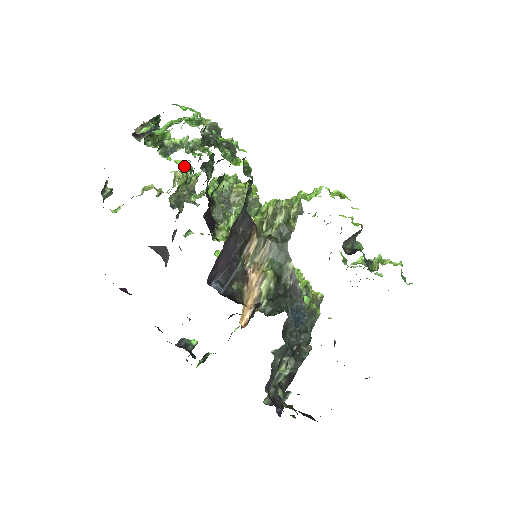
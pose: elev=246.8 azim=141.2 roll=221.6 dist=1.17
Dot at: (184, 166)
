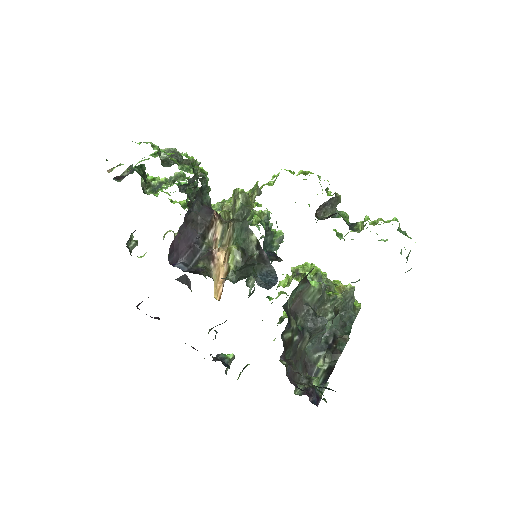
Dot at: (186, 204)
